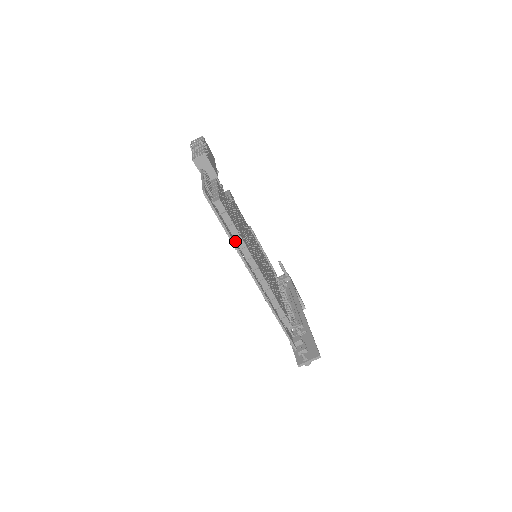
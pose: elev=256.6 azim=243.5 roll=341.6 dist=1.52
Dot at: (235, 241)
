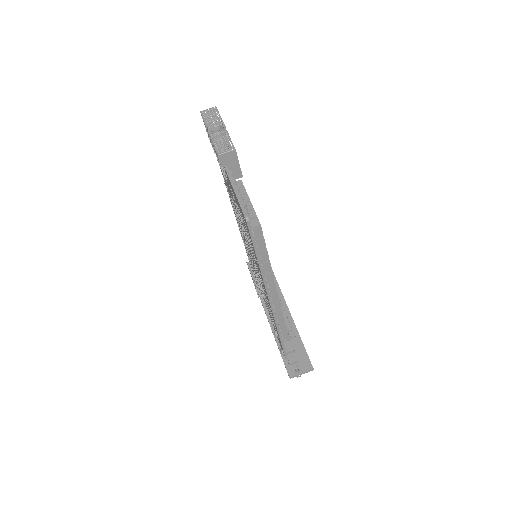
Dot at: occluded
